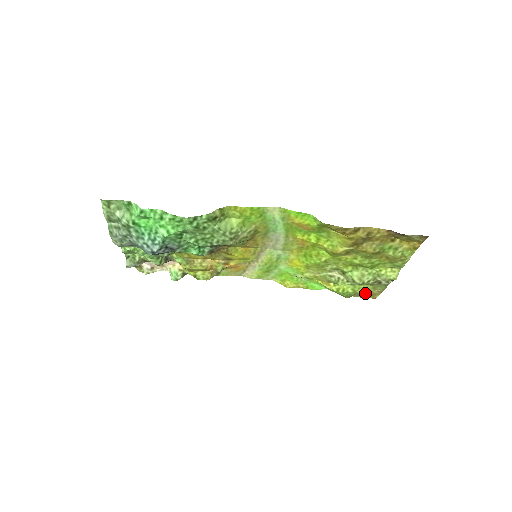
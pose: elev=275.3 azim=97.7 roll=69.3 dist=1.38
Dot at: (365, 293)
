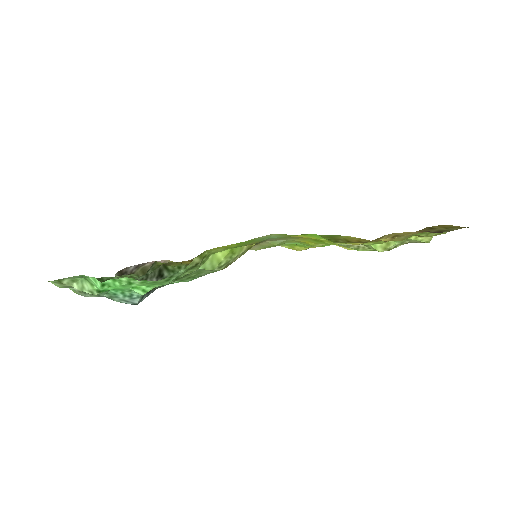
Dot at: occluded
